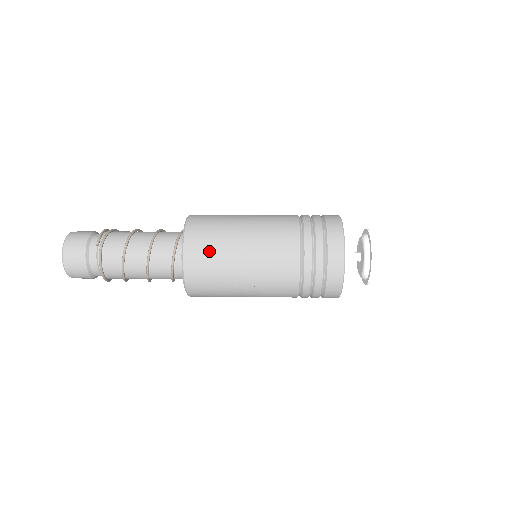
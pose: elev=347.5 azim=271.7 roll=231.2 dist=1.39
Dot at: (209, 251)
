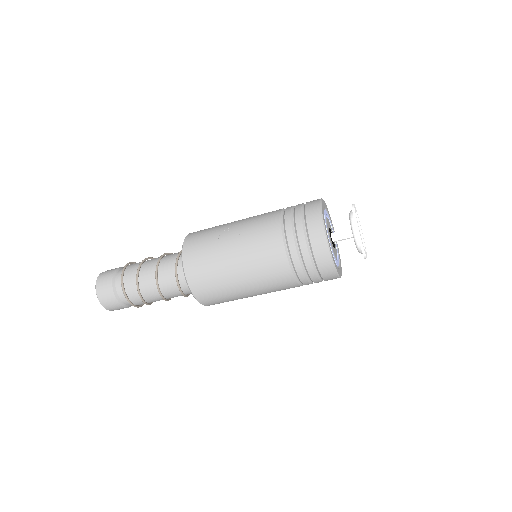
Dot at: occluded
